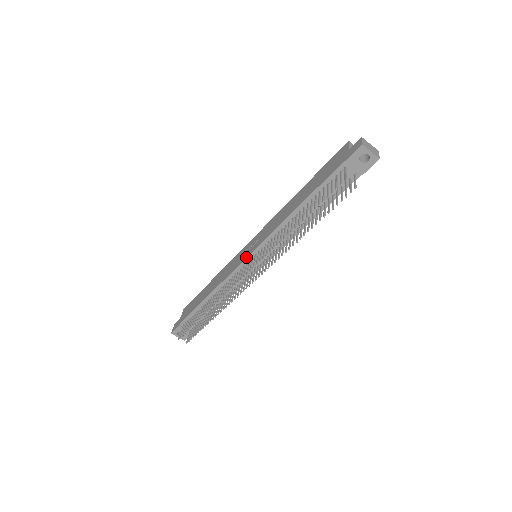
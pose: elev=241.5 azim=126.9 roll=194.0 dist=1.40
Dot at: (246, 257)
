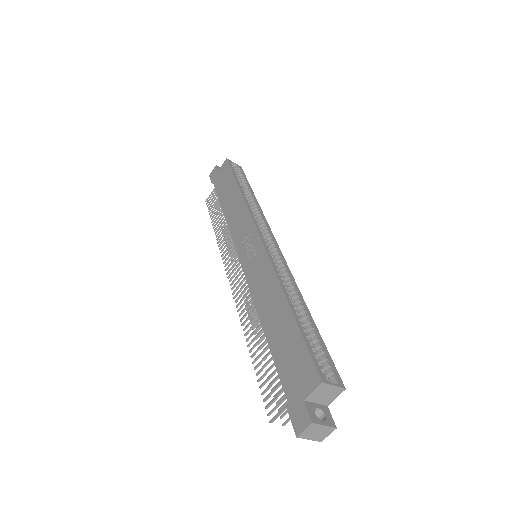
Dot at: (239, 260)
